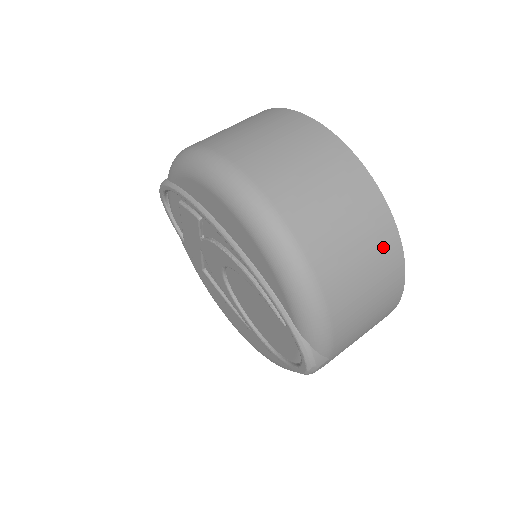
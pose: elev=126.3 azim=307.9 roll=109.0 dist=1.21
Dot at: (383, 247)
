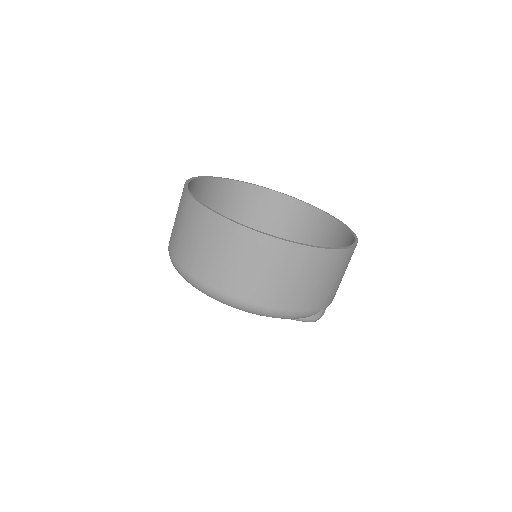
Dot at: (293, 259)
